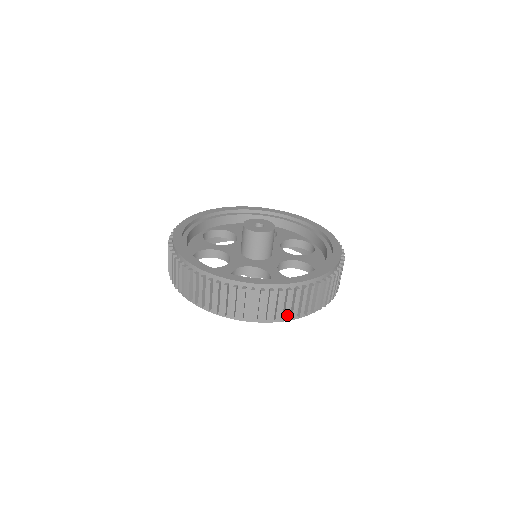
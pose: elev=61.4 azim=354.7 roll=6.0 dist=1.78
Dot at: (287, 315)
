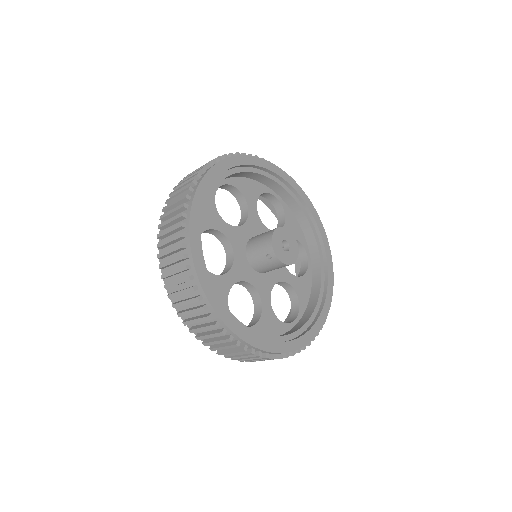
Dot at: occluded
